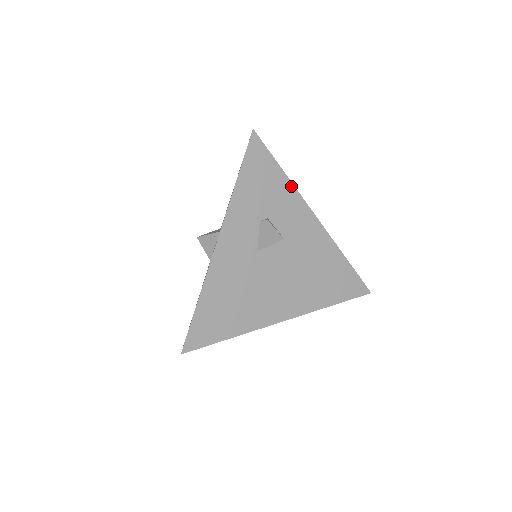
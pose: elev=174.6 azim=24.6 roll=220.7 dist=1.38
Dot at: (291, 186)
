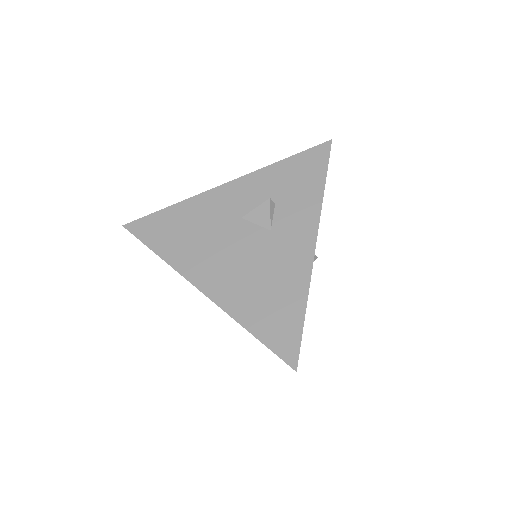
Dot at: (320, 200)
